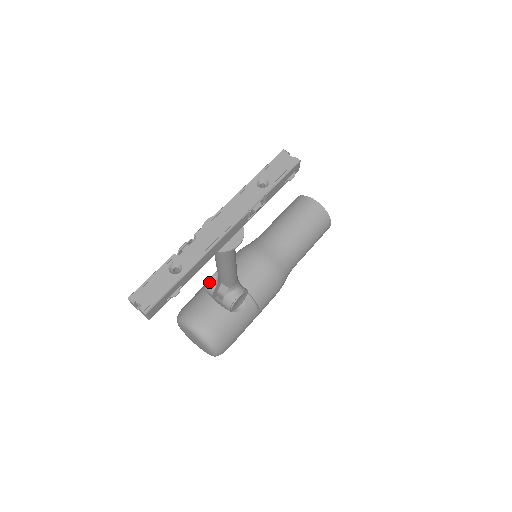
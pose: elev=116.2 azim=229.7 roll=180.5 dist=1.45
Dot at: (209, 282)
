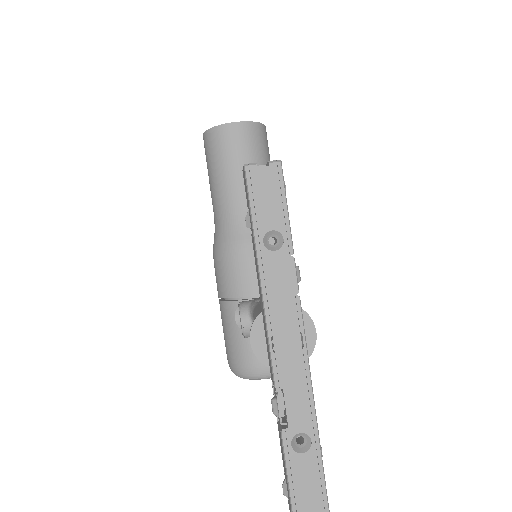
Dot at: (246, 332)
